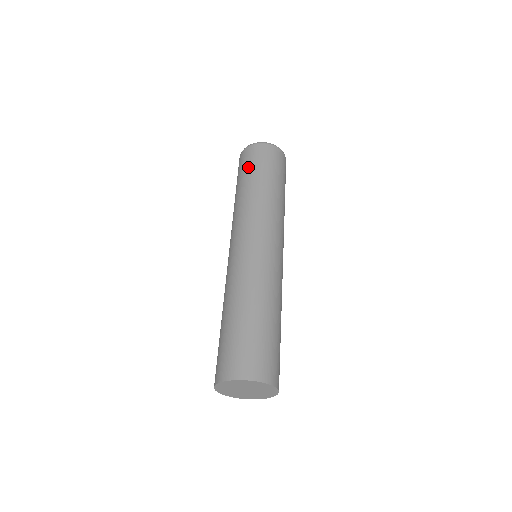
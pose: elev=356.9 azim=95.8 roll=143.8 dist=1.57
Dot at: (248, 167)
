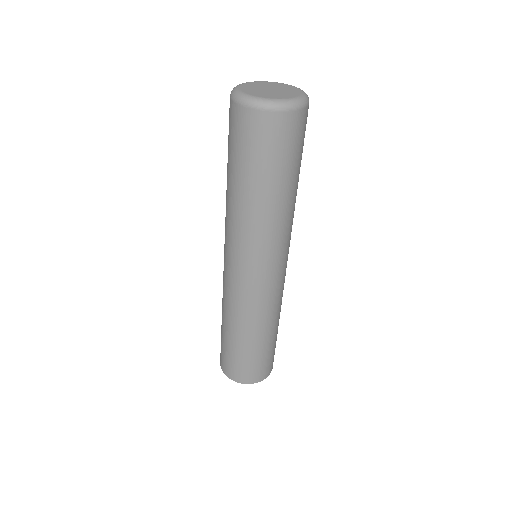
Dot at: (264, 161)
